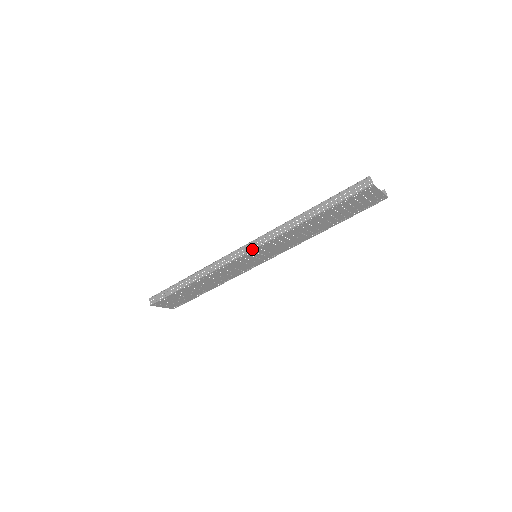
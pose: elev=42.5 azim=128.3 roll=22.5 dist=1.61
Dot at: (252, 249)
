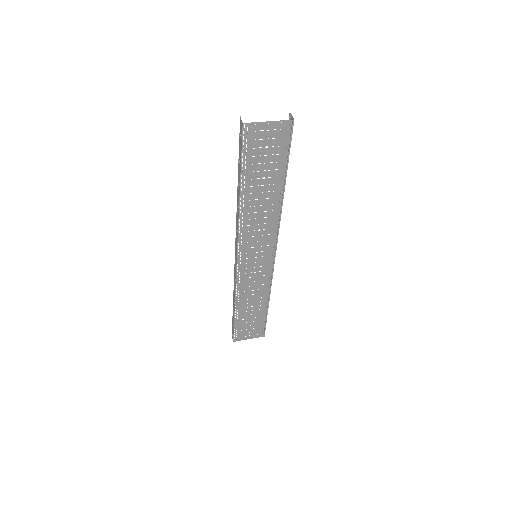
Dot at: (236, 253)
